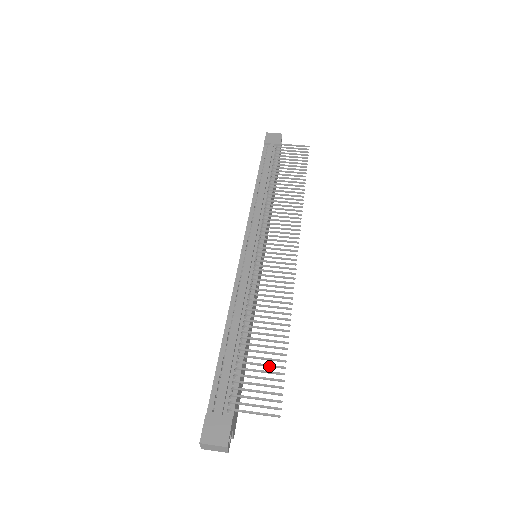
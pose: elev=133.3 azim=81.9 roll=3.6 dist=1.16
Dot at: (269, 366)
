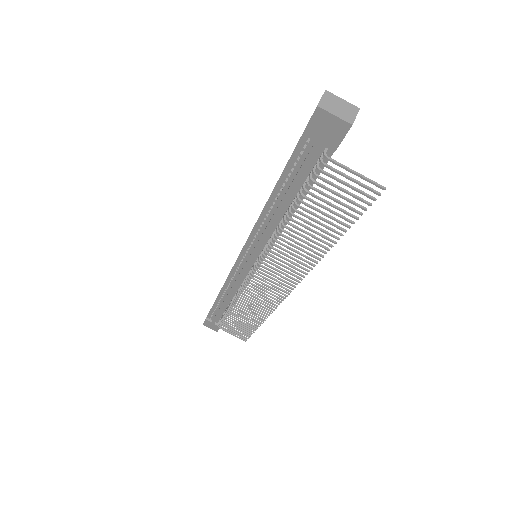
Dot at: (244, 327)
